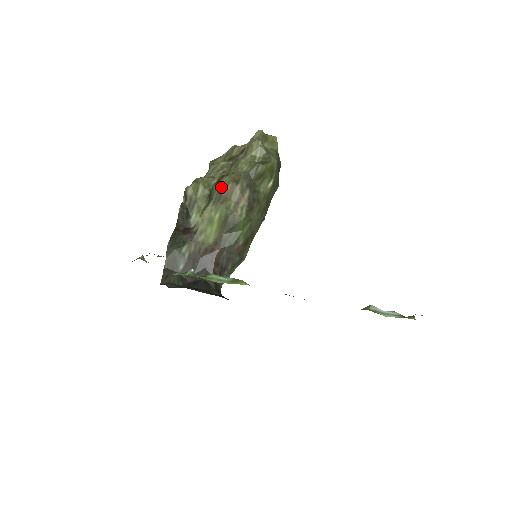
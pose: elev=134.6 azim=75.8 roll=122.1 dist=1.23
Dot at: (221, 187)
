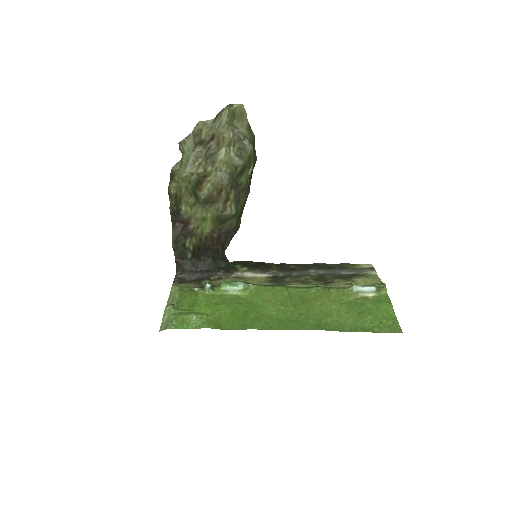
Dot at: (206, 196)
